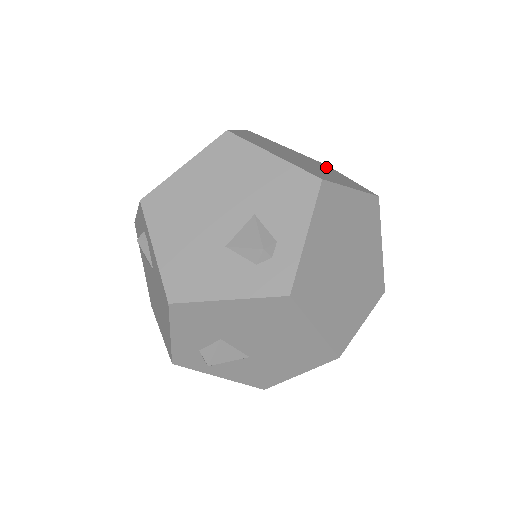
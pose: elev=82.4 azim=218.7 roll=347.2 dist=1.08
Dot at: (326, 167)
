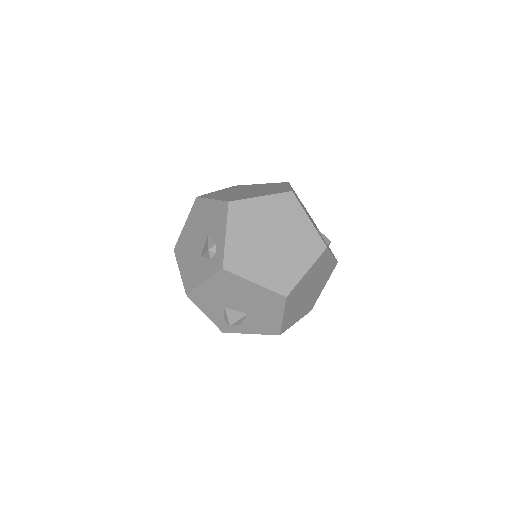
Dot at: (277, 185)
